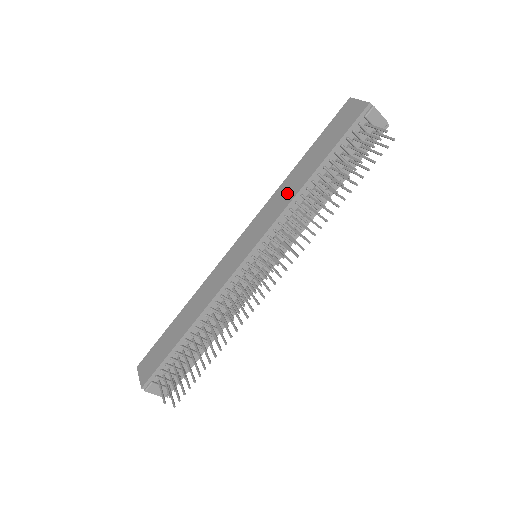
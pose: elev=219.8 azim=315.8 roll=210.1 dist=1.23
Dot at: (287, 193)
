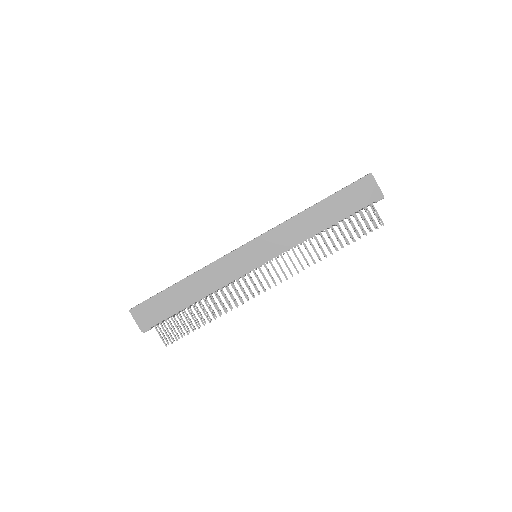
Dot at: (302, 230)
